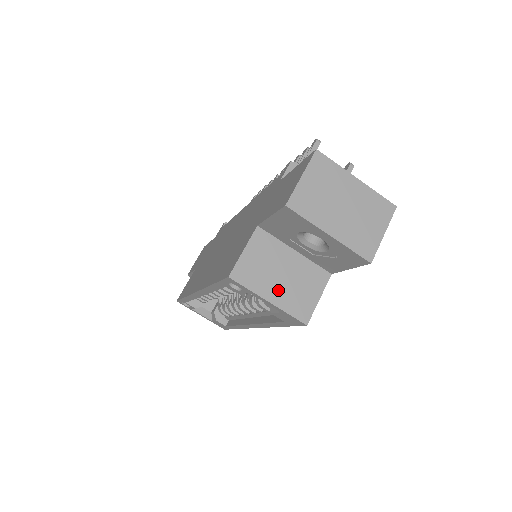
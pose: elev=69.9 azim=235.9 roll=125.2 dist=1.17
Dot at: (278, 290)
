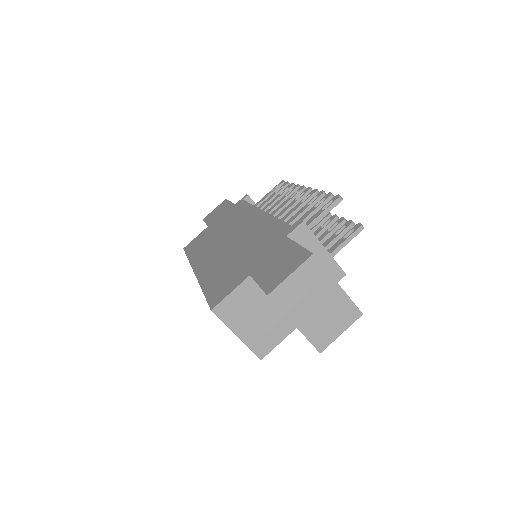
Dot at: (248, 329)
